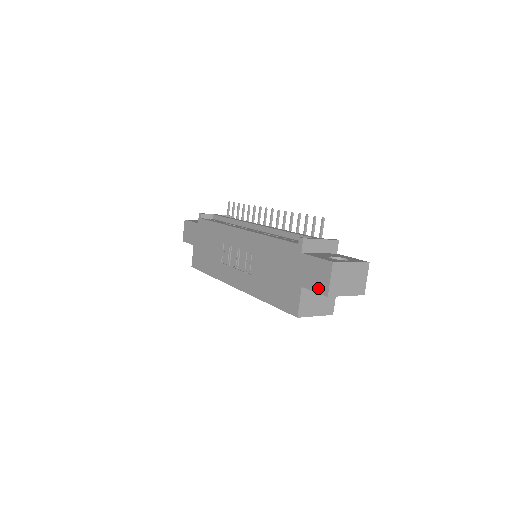
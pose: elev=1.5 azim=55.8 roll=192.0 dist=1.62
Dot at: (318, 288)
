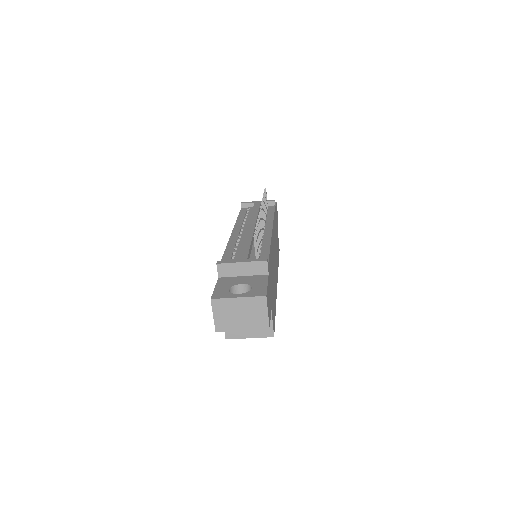
Dot at: occluded
